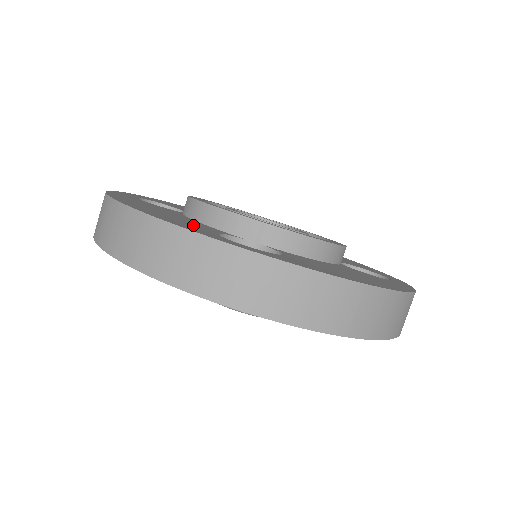
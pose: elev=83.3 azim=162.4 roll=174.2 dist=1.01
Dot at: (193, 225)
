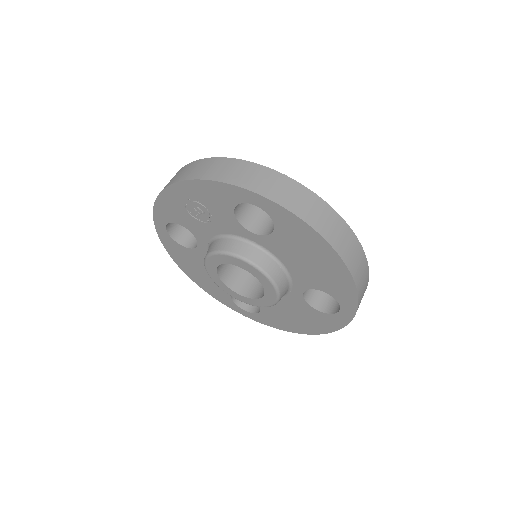
Dot at: occluded
